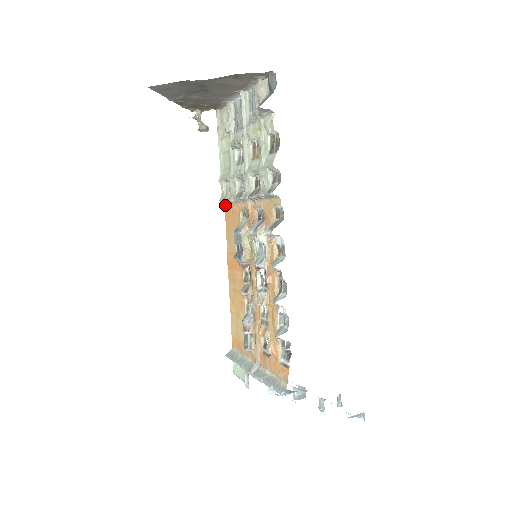
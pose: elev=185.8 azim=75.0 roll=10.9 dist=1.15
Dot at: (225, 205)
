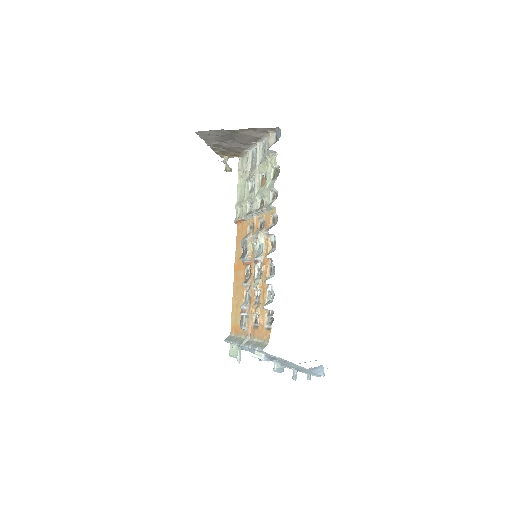
Dot at: (237, 224)
